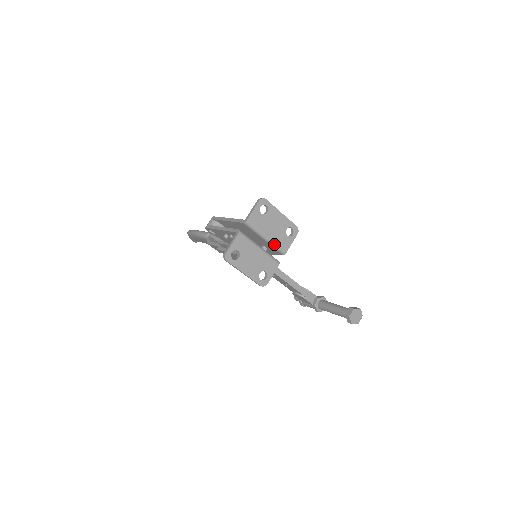
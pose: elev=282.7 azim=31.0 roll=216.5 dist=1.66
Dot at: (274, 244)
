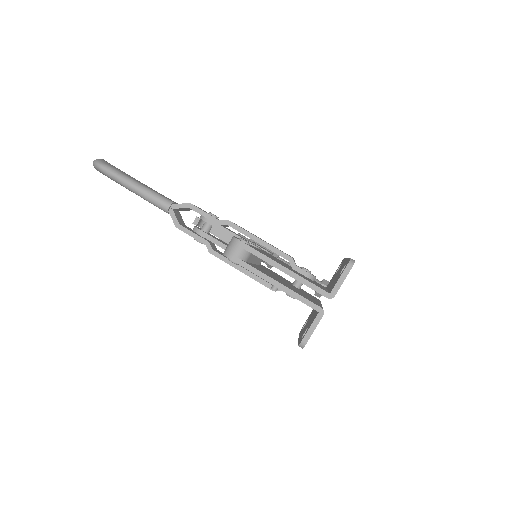
Dot at: occluded
